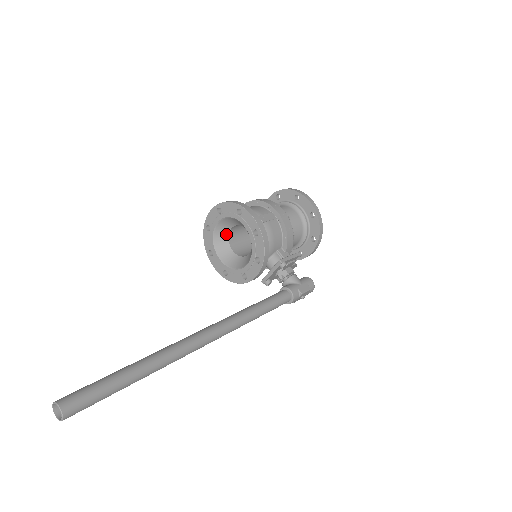
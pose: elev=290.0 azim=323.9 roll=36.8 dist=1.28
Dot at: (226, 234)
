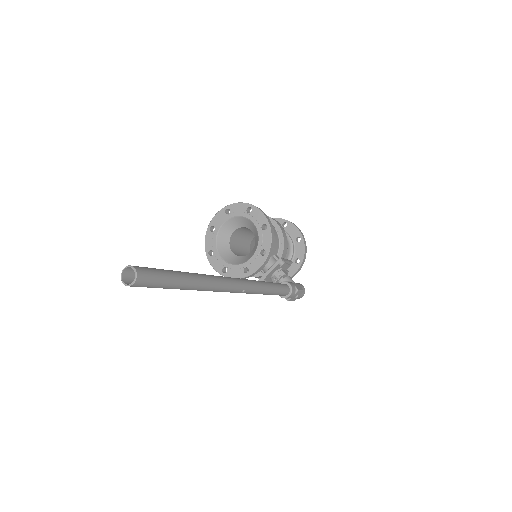
Dot at: (228, 236)
